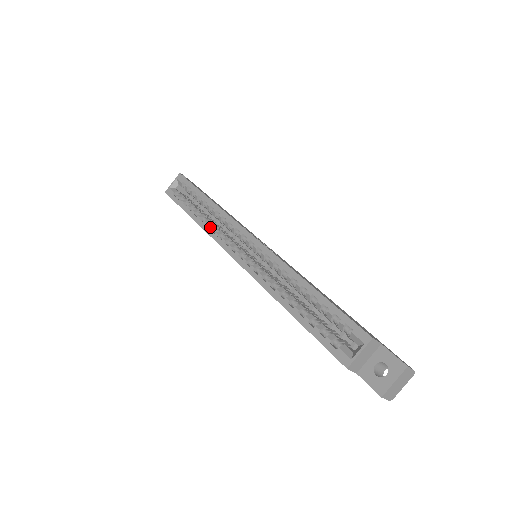
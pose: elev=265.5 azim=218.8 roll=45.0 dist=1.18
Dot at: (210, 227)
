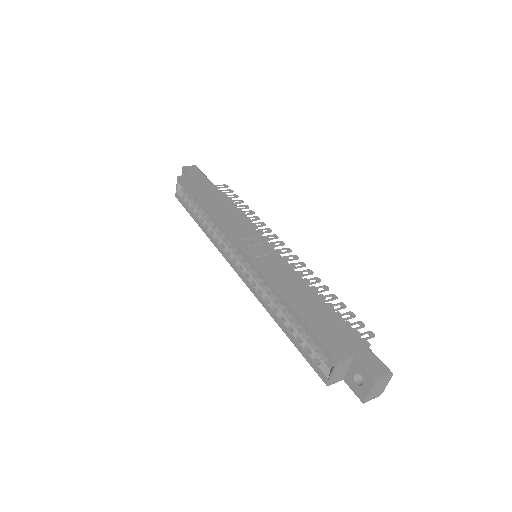
Dot at: (212, 237)
